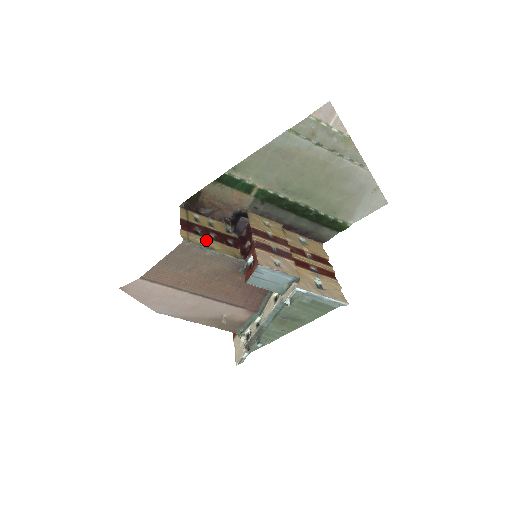
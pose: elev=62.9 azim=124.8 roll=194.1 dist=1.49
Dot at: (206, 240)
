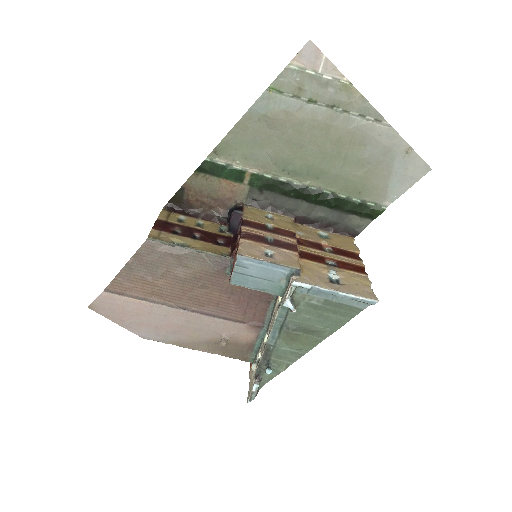
Dot at: (184, 239)
